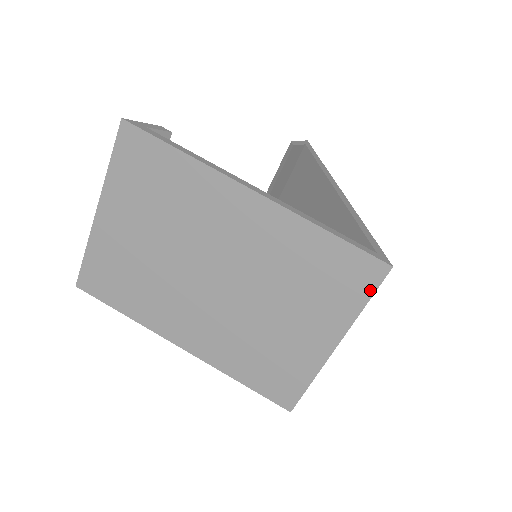
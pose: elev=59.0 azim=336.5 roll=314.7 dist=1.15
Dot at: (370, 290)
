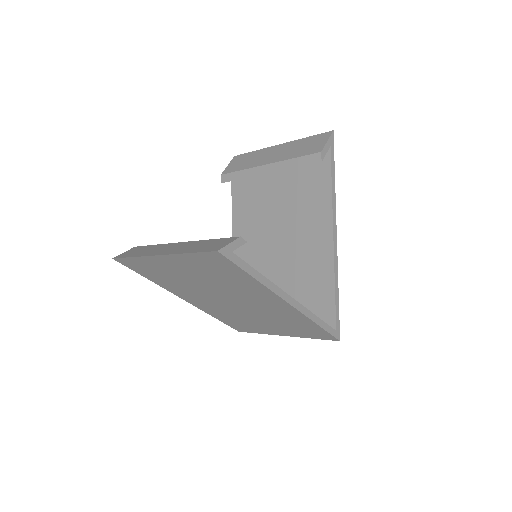
Dot at: (321, 338)
